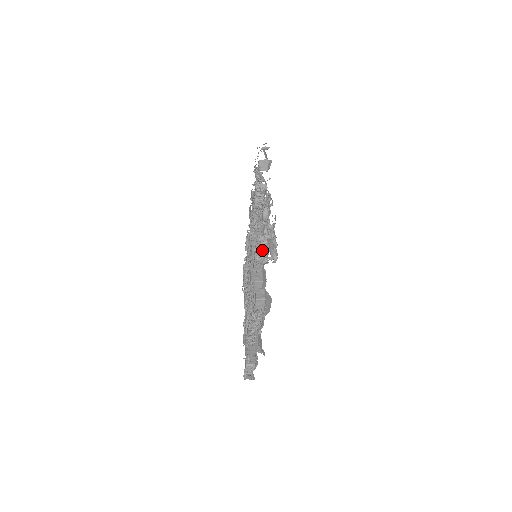
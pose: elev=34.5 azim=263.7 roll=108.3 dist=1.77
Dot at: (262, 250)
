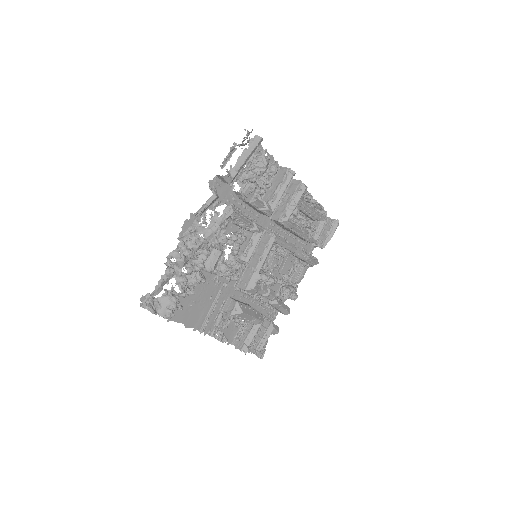
Dot at: occluded
